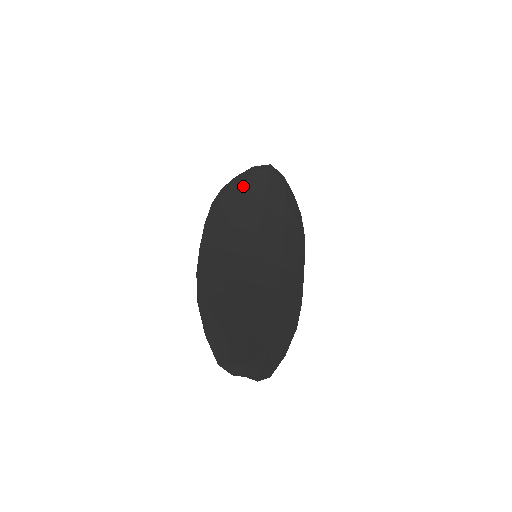
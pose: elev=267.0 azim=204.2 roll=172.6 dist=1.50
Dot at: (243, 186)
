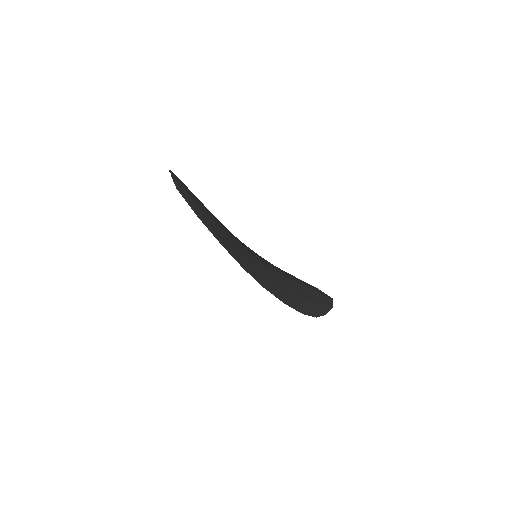
Dot at: occluded
